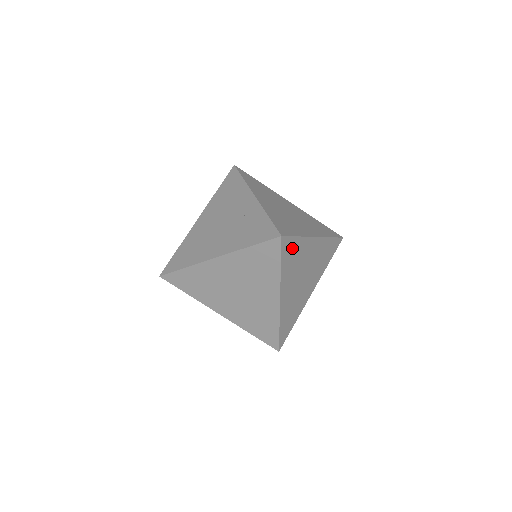
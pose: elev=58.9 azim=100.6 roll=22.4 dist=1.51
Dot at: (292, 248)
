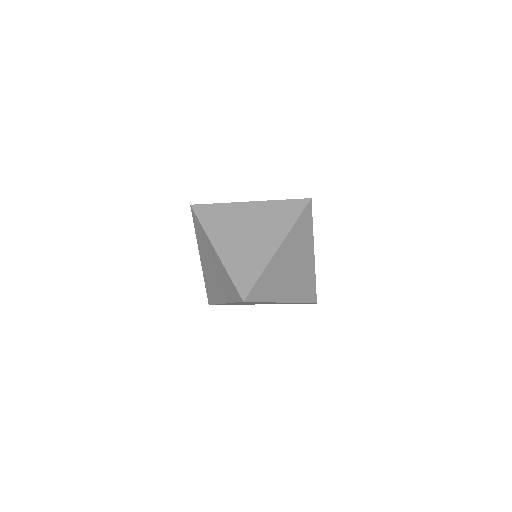
Dot at: (307, 224)
